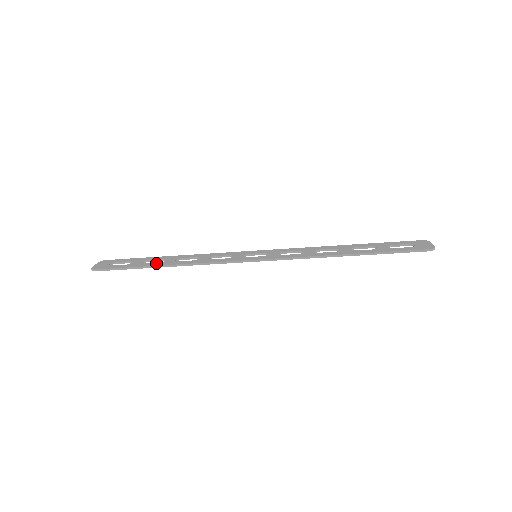
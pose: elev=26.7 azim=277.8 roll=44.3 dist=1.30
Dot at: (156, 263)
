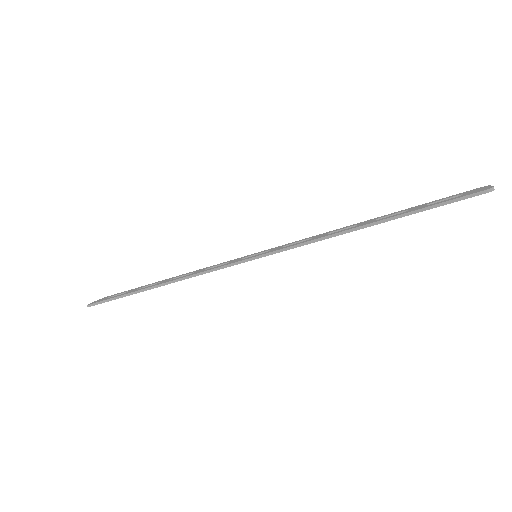
Dot at: (148, 286)
